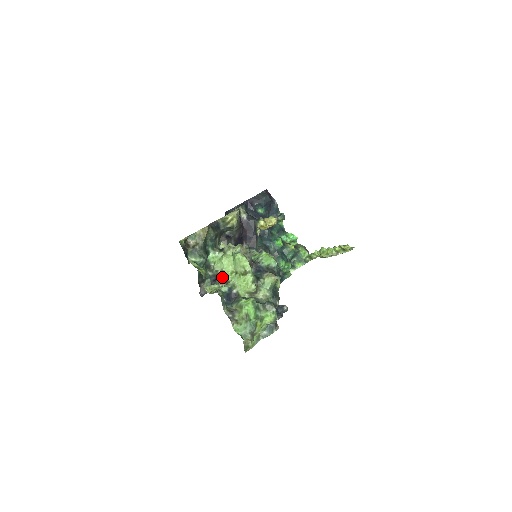
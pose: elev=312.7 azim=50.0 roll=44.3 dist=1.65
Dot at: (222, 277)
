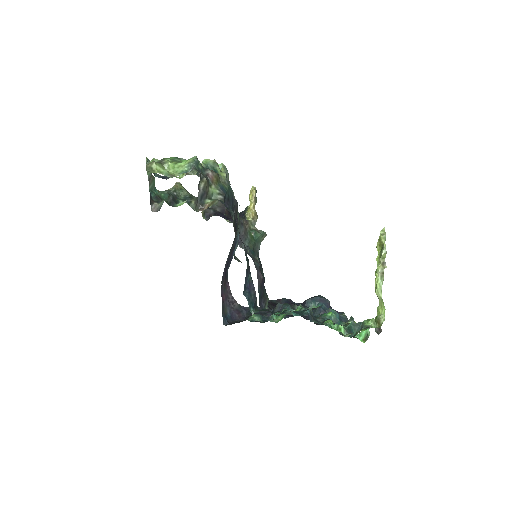
Dot at: occluded
